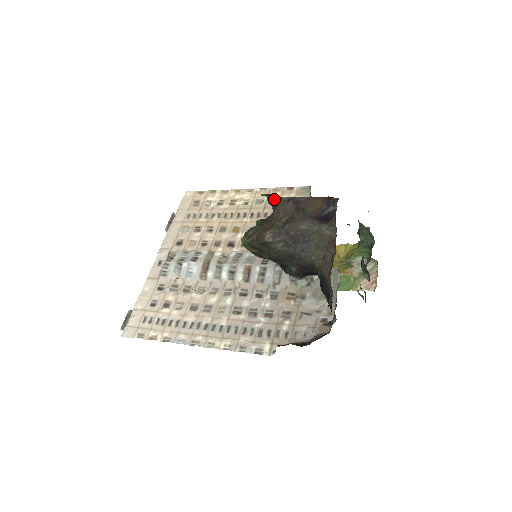
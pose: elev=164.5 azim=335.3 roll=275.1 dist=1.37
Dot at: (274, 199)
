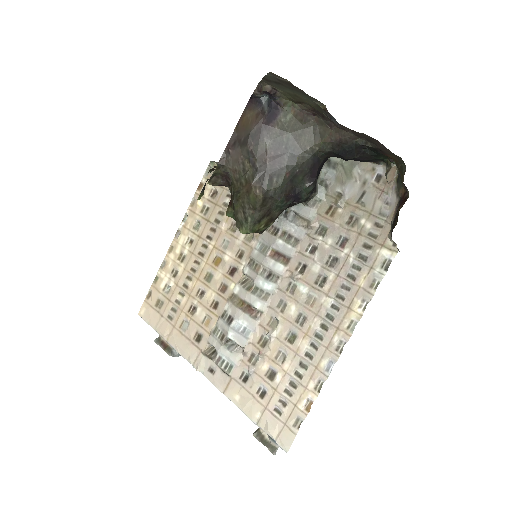
Dot at: (216, 172)
